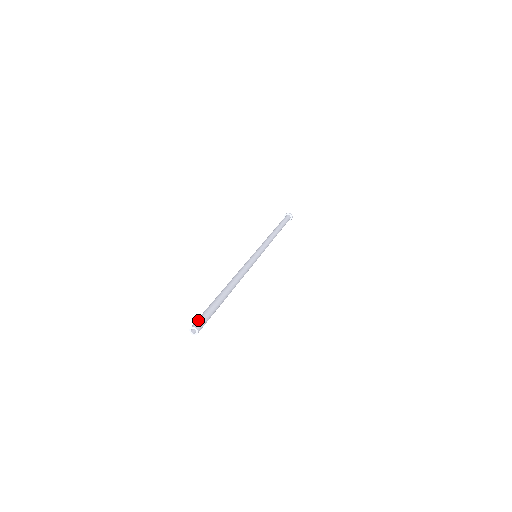
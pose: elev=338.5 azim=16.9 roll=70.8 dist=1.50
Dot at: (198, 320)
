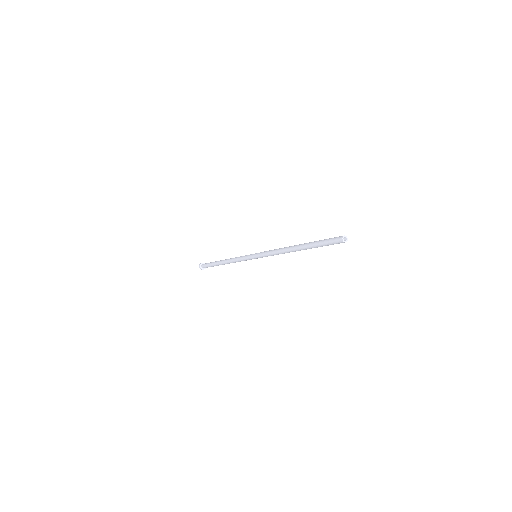
Dot at: (336, 237)
